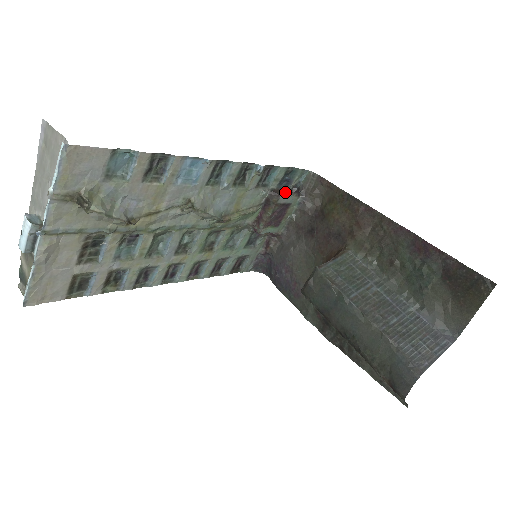
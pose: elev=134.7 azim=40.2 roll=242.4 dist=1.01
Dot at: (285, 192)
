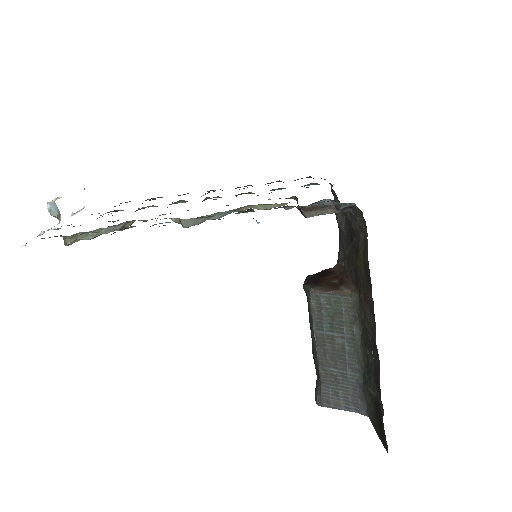
Dot at: (322, 208)
